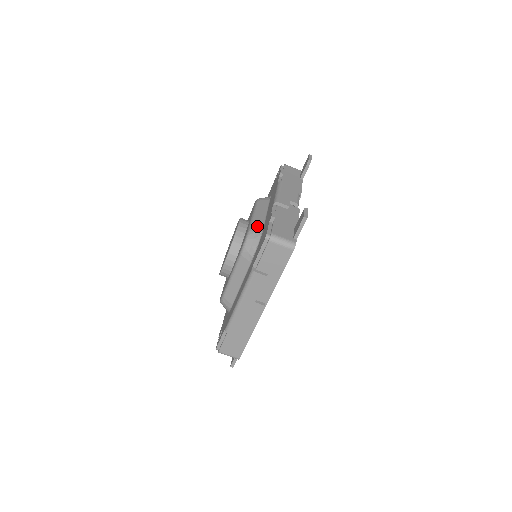
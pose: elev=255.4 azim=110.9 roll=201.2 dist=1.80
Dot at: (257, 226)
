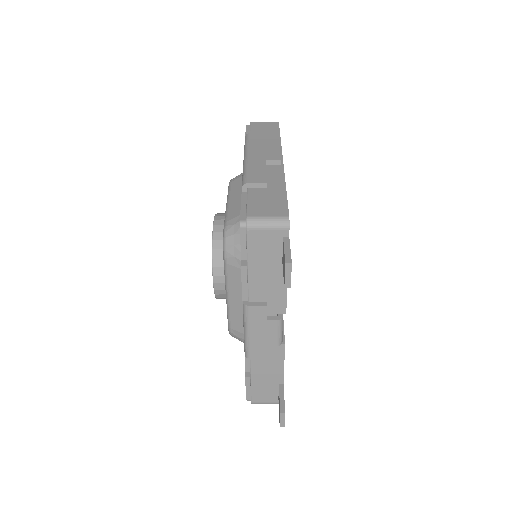
Dot at: (237, 329)
